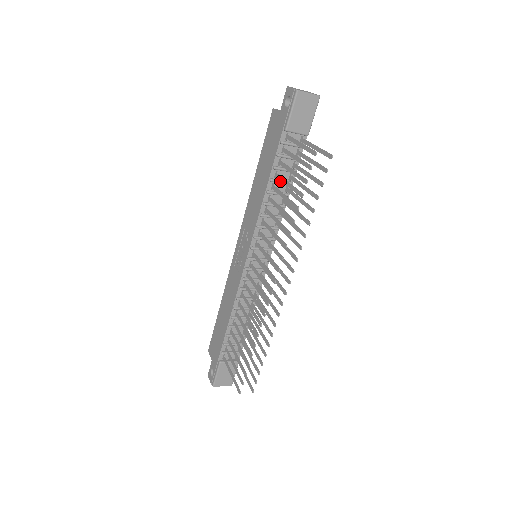
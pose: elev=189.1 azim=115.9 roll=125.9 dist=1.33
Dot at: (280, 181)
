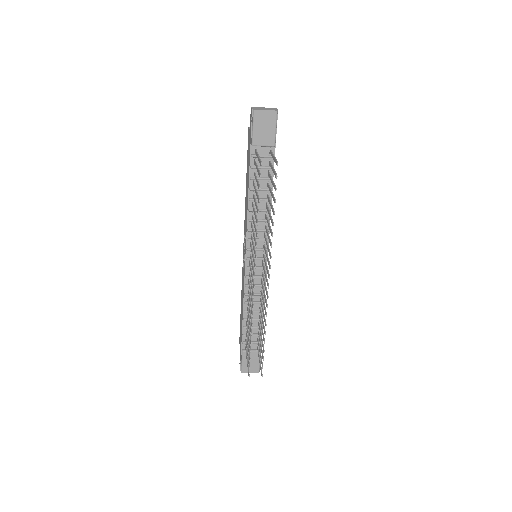
Dot at: occluded
